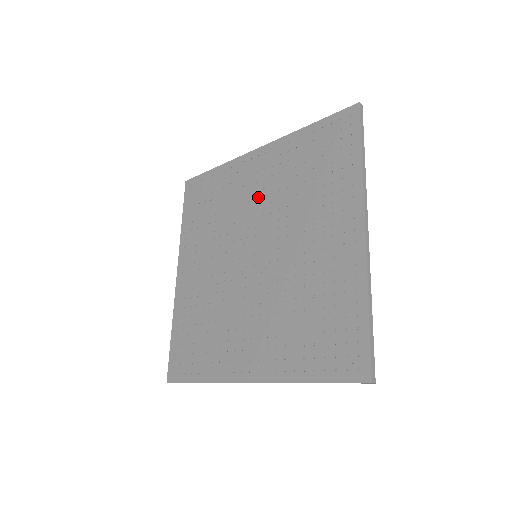
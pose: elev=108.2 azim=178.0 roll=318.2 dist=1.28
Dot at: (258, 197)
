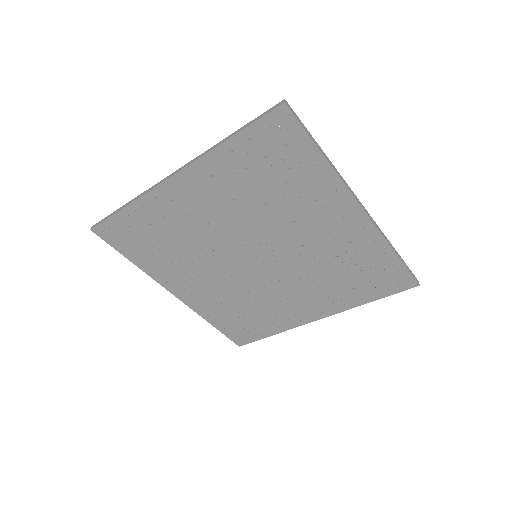
Dot at: (218, 218)
